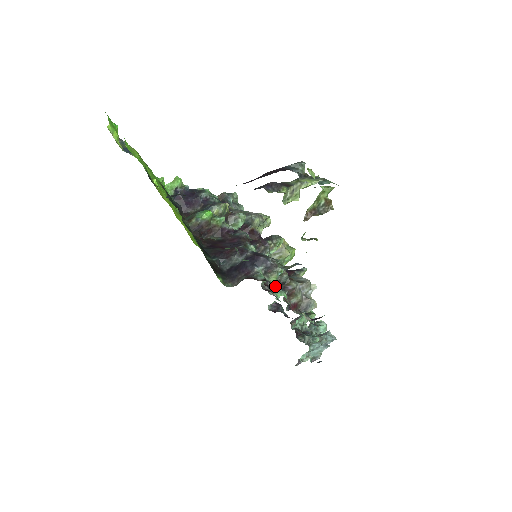
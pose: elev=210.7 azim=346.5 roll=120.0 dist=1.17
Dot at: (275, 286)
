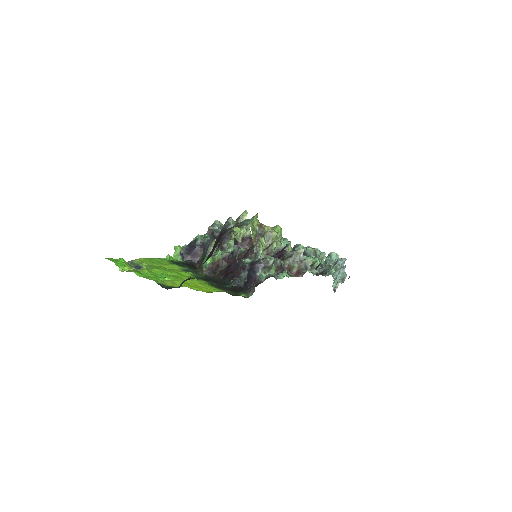
Dot at: (277, 271)
